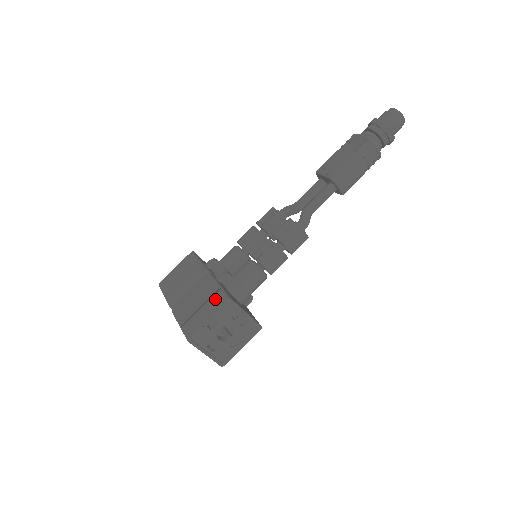
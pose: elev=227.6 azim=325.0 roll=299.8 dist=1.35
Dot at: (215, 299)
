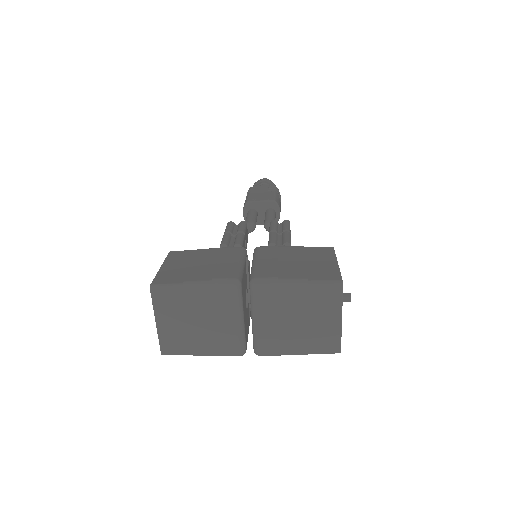
Dot at: (314, 252)
